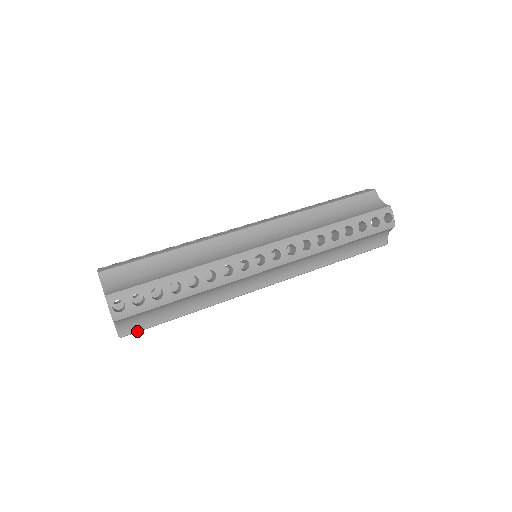
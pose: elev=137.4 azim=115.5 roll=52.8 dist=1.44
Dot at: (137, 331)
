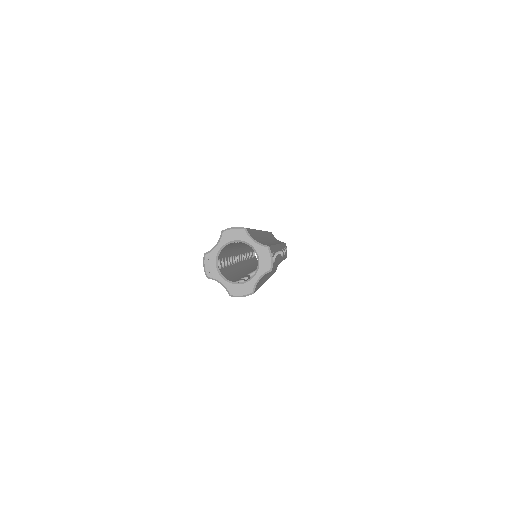
Dot at: occluded
